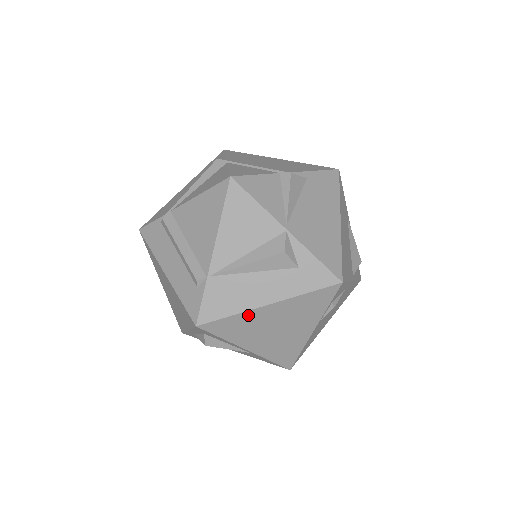
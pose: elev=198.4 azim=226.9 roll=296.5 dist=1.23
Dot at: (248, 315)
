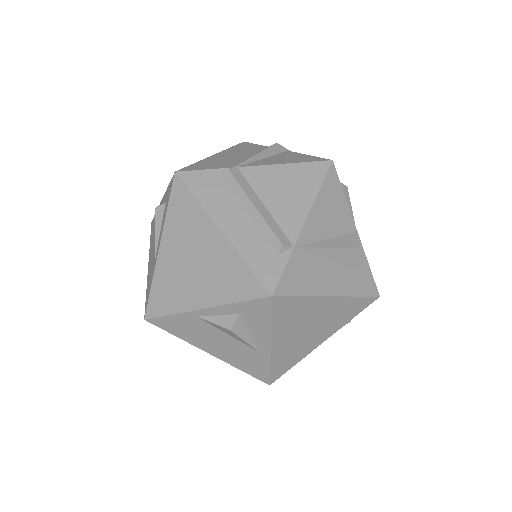
Dot at: (311, 302)
